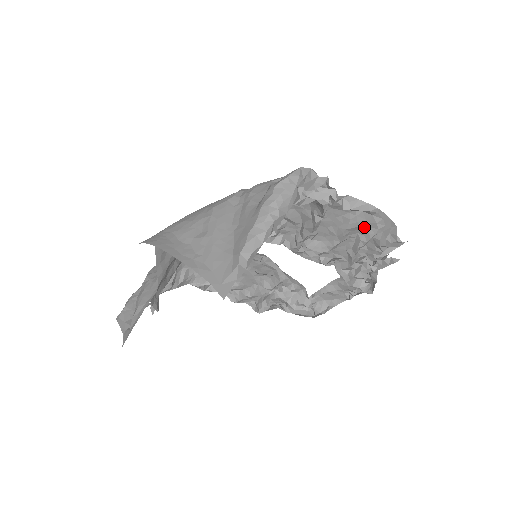
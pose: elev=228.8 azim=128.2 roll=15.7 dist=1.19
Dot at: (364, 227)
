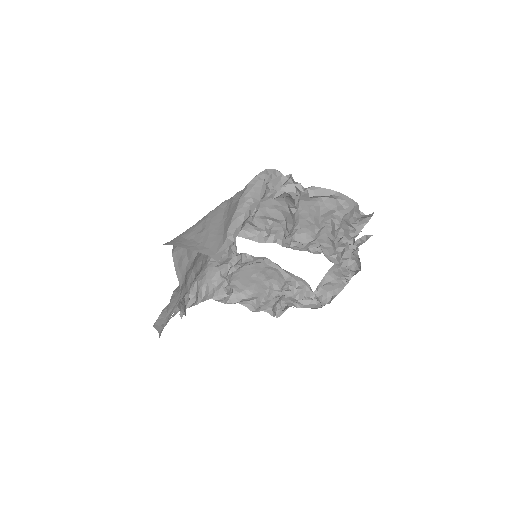
Dot at: (334, 211)
